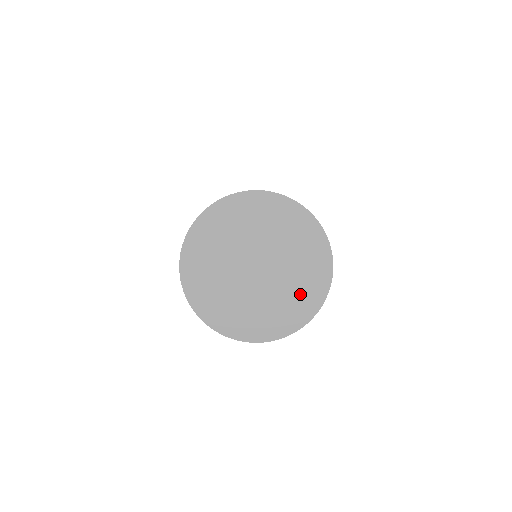
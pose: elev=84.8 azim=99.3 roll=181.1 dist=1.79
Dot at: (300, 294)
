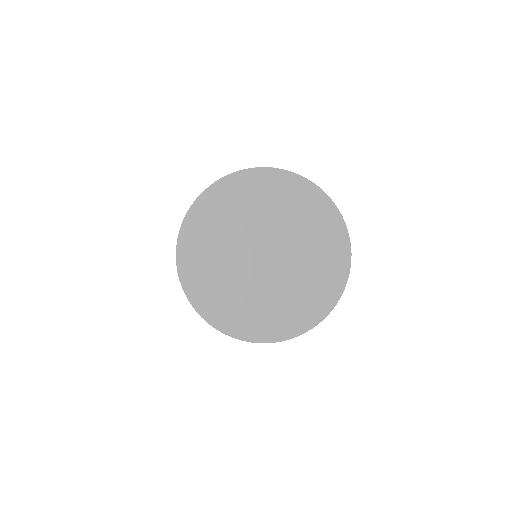
Dot at: (316, 284)
